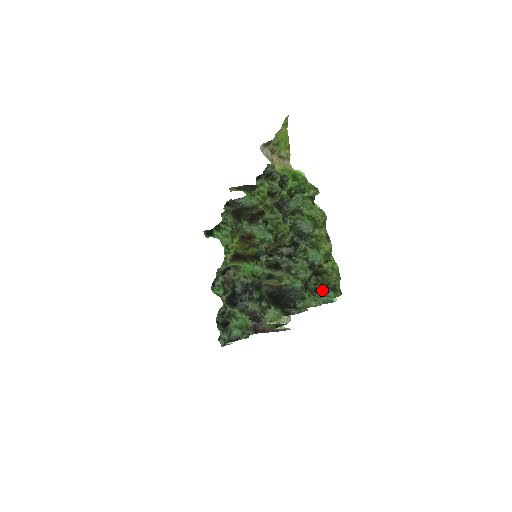
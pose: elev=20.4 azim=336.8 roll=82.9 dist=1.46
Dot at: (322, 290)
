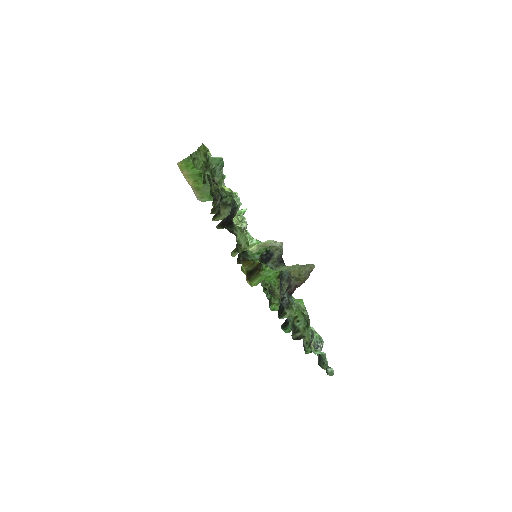
Dot at: (212, 166)
